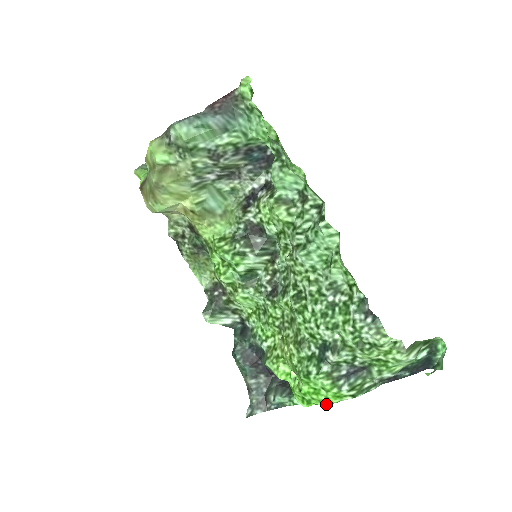
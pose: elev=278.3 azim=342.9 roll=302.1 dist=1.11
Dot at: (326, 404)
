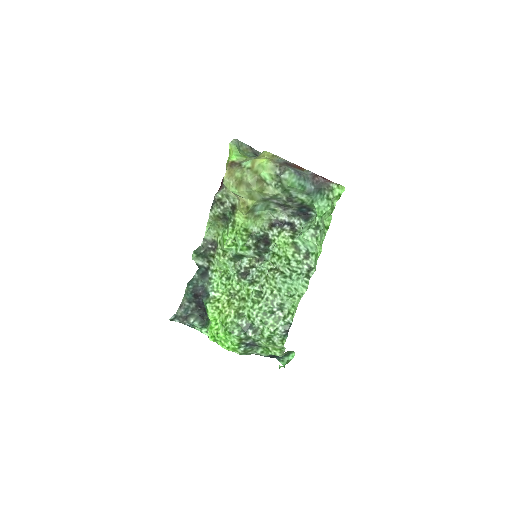
Dot at: (225, 348)
